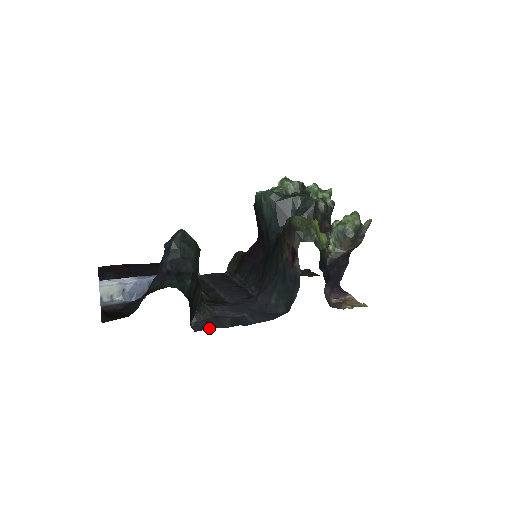
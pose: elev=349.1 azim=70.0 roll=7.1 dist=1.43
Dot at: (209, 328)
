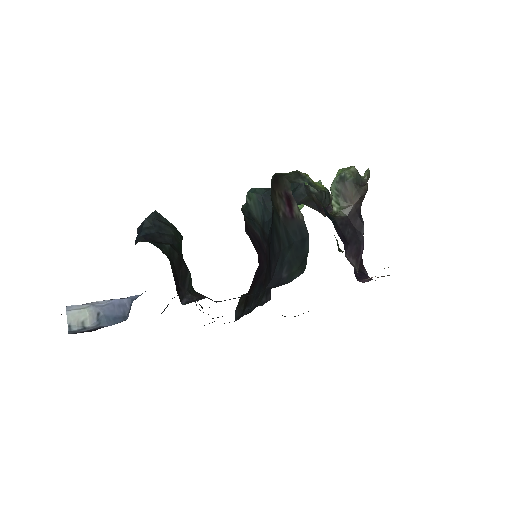
Dot at: occluded
